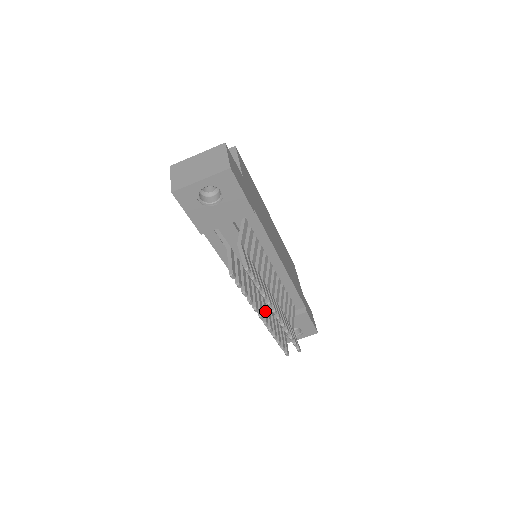
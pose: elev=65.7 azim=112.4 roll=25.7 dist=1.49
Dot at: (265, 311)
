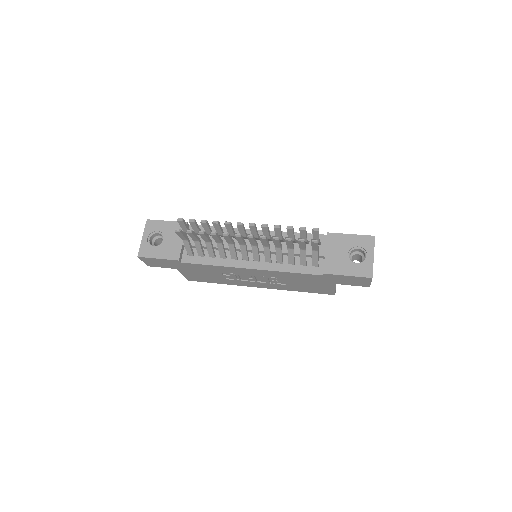
Dot at: occluded
